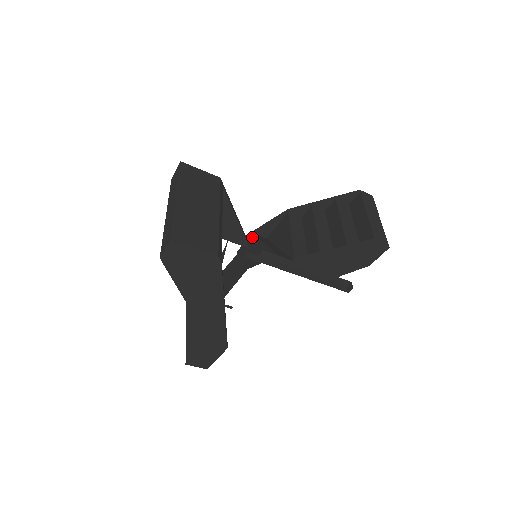
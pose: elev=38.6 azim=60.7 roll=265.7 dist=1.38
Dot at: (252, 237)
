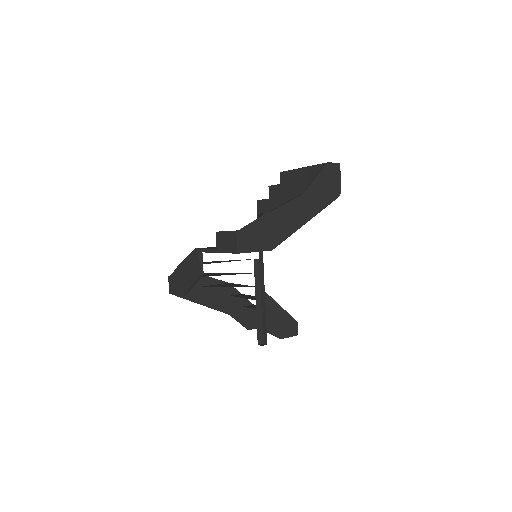
Dot at: occluded
